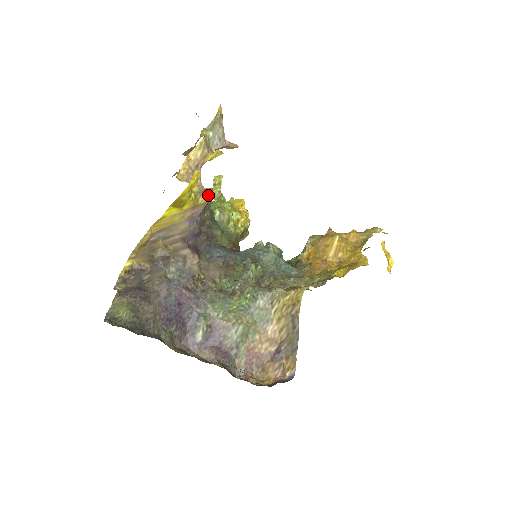
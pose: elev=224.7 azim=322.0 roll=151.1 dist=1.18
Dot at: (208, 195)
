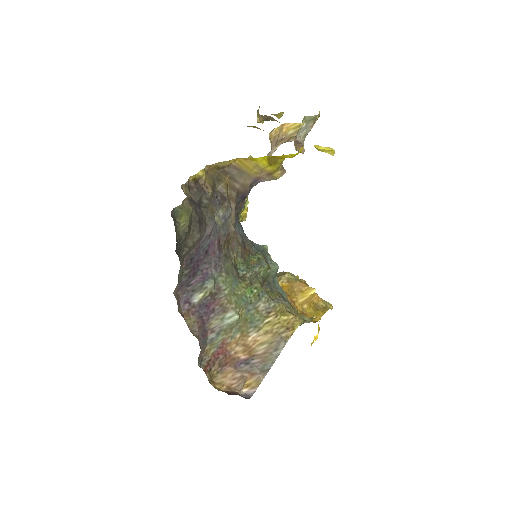
Dot at: (283, 174)
